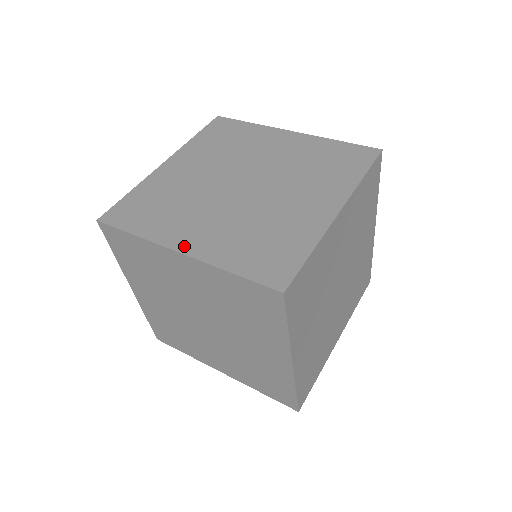
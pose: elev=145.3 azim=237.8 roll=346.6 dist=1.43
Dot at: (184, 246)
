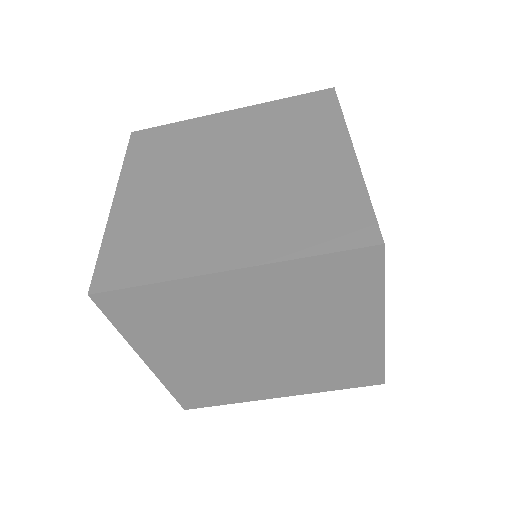
Dot at: (122, 196)
